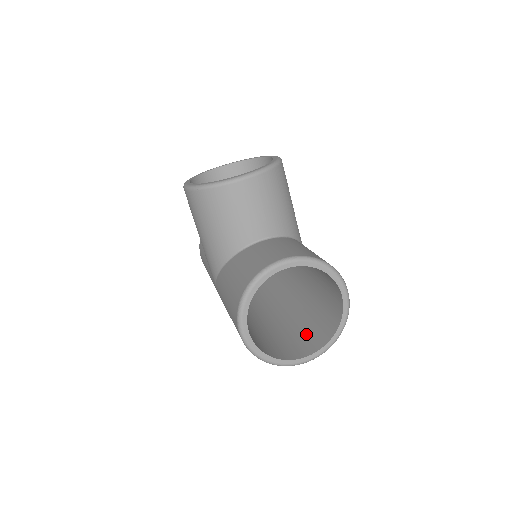
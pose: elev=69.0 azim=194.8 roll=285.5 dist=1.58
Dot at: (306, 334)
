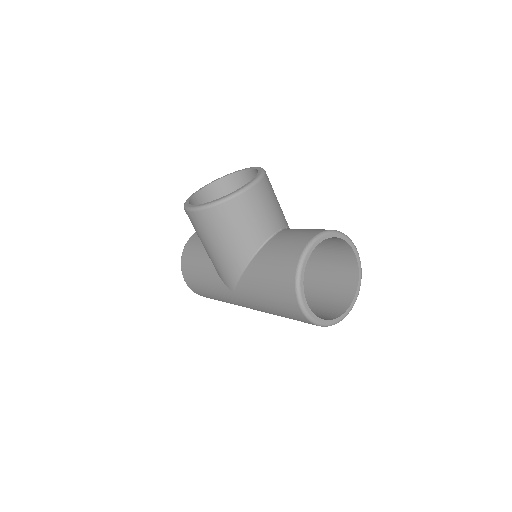
Dot at: (329, 299)
